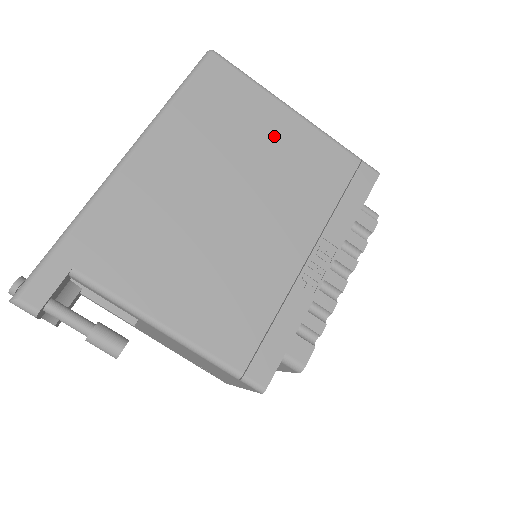
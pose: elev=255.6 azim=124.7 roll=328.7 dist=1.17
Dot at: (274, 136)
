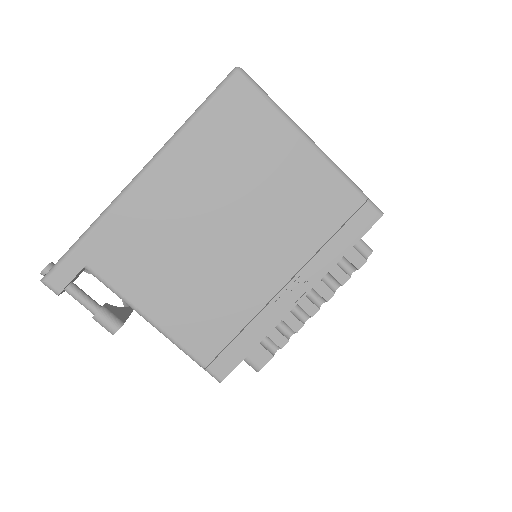
Dot at: (281, 167)
